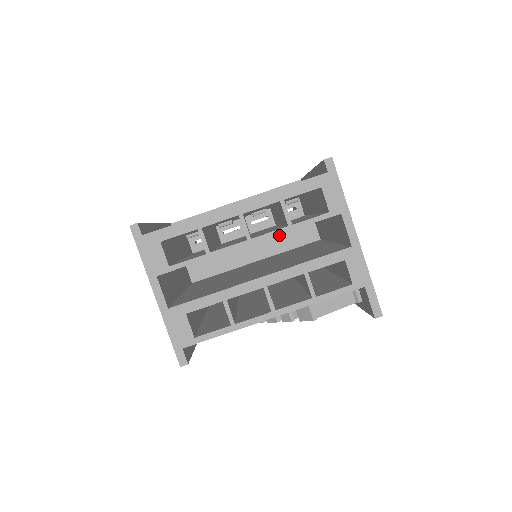
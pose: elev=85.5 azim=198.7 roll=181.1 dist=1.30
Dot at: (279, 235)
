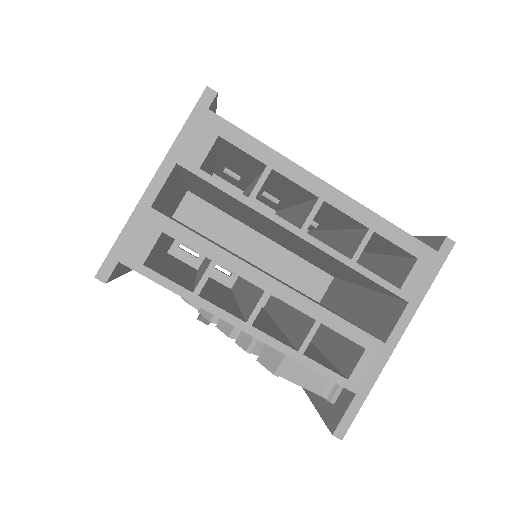
Dot at: (289, 261)
